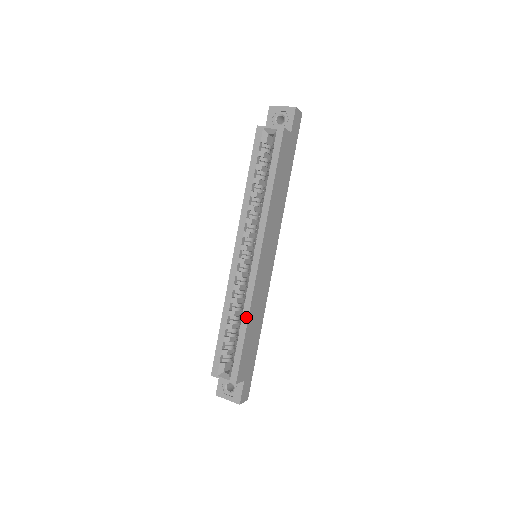
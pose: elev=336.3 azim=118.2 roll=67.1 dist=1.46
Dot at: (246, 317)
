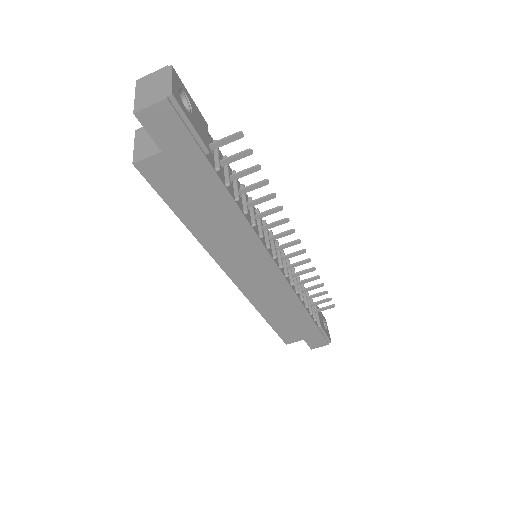
Dot at: (260, 312)
